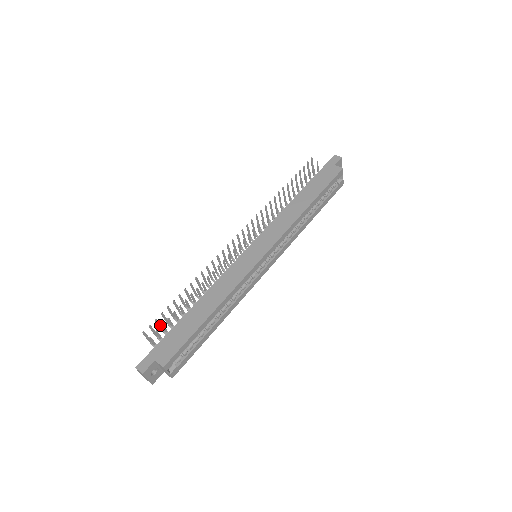
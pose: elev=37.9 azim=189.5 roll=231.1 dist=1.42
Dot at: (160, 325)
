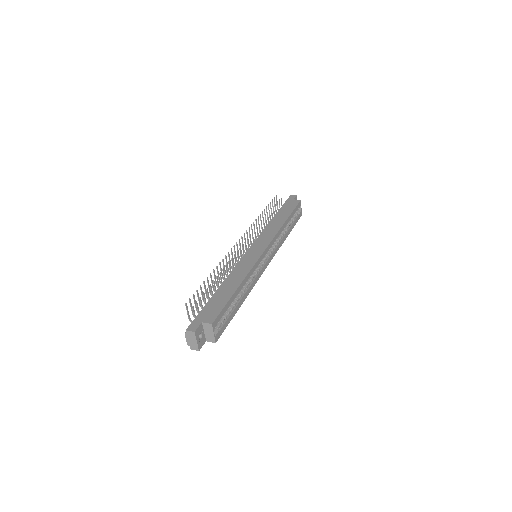
Dot at: (195, 303)
